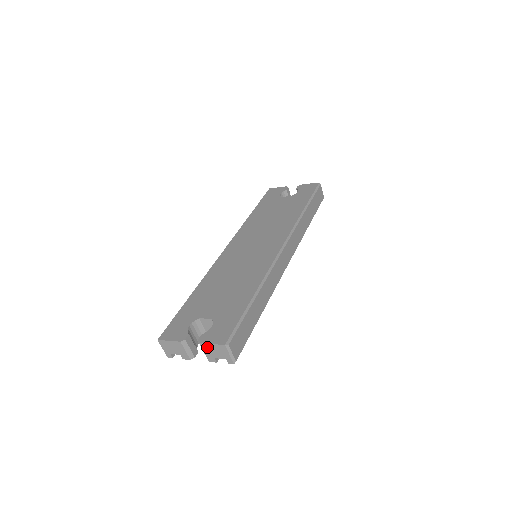
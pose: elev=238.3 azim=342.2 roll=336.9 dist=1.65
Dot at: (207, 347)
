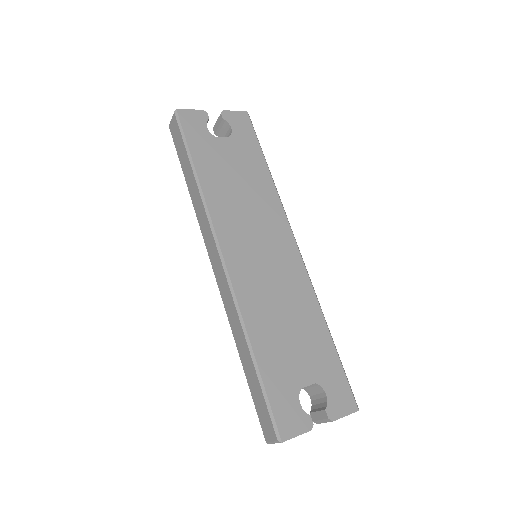
Dot at: (336, 419)
